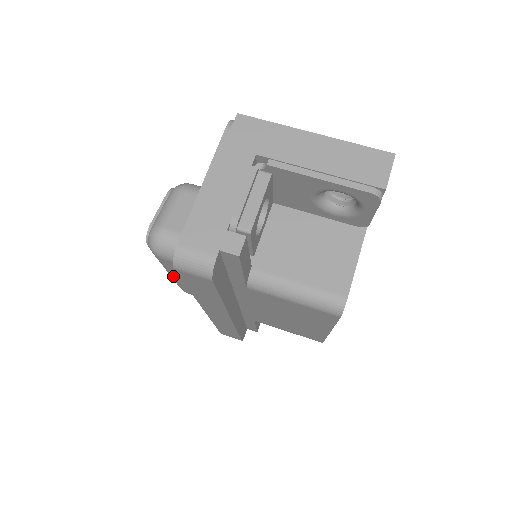
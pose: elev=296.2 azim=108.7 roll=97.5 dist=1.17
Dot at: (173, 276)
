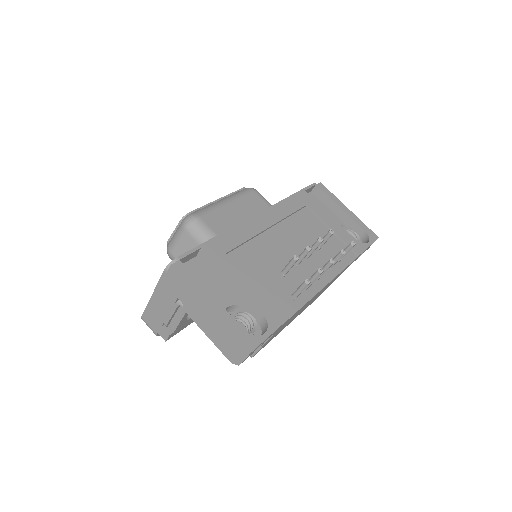
Dot at: occluded
